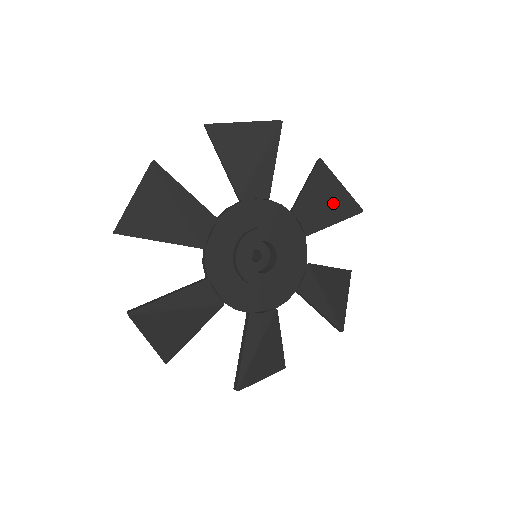
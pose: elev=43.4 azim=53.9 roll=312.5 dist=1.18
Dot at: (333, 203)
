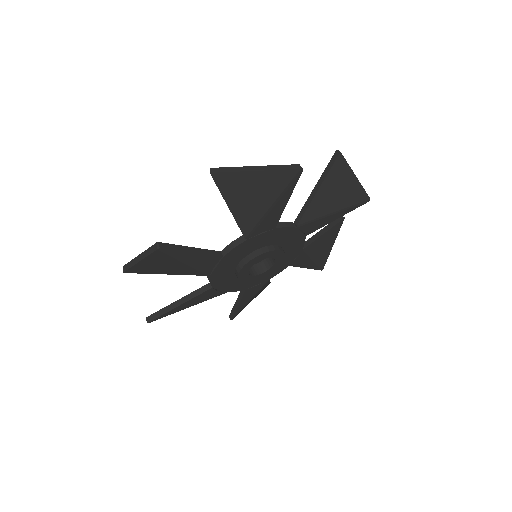
Dot at: (341, 203)
